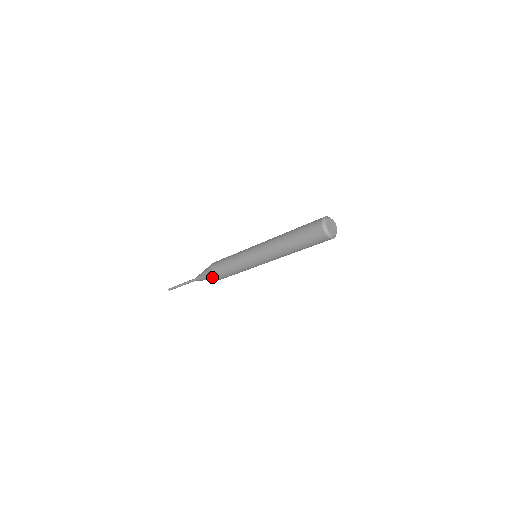
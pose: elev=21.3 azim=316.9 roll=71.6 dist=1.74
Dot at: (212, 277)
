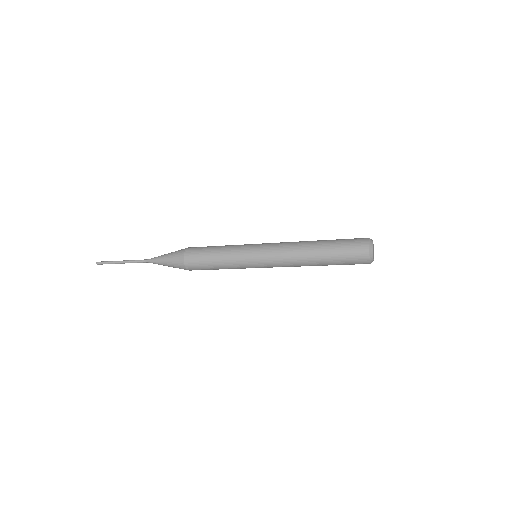
Dot at: (185, 269)
